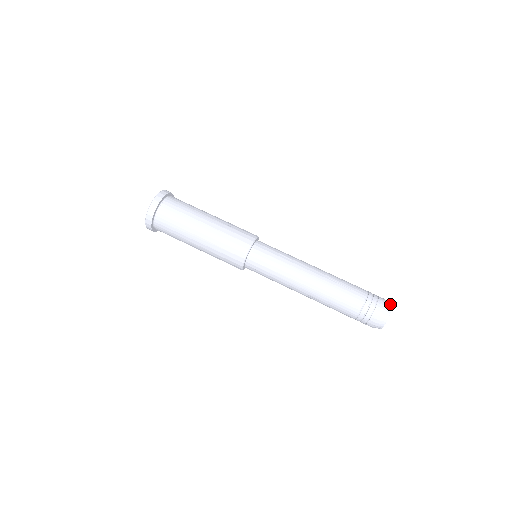
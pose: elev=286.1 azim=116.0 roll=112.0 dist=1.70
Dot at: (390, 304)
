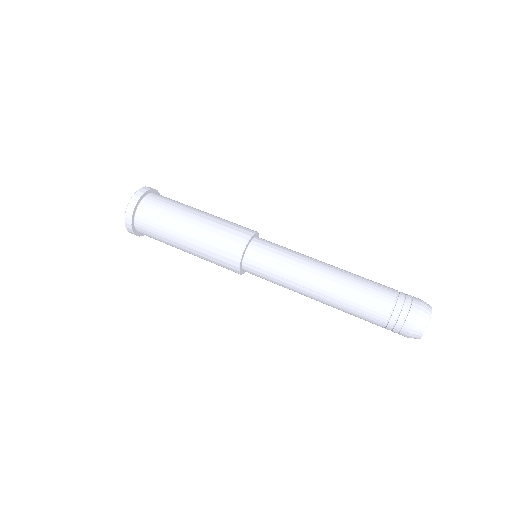
Dot at: (429, 305)
